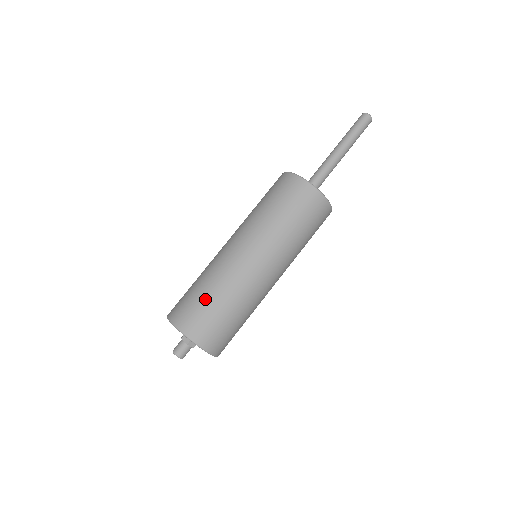
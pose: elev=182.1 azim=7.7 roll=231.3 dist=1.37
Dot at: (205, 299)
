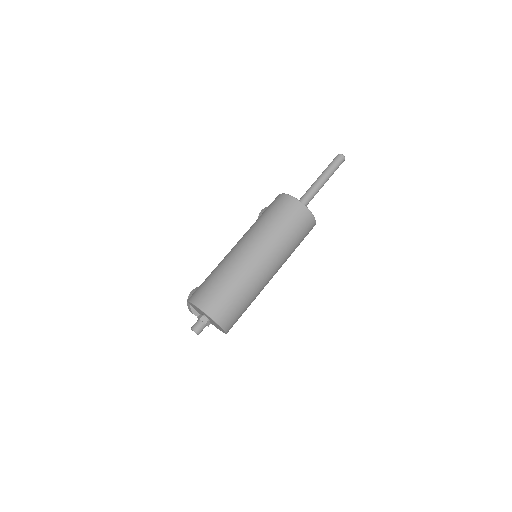
Dot at: (228, 291)
